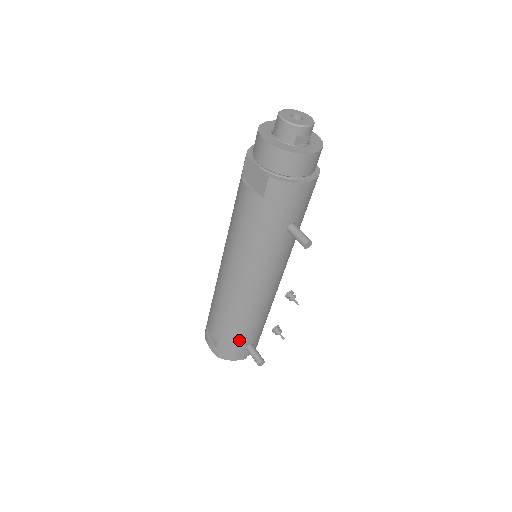
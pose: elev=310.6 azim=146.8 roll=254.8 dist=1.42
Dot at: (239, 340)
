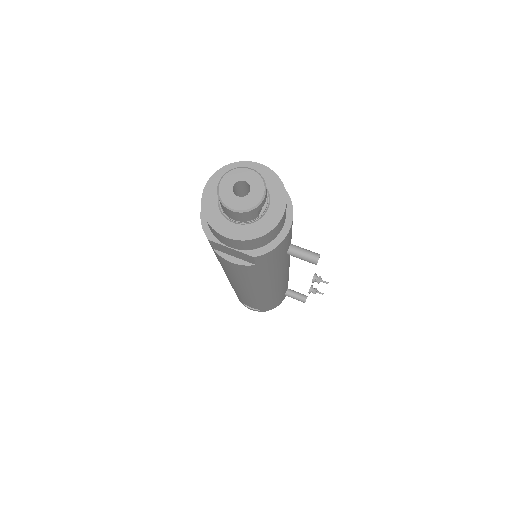
Dot at: (278, 300)
